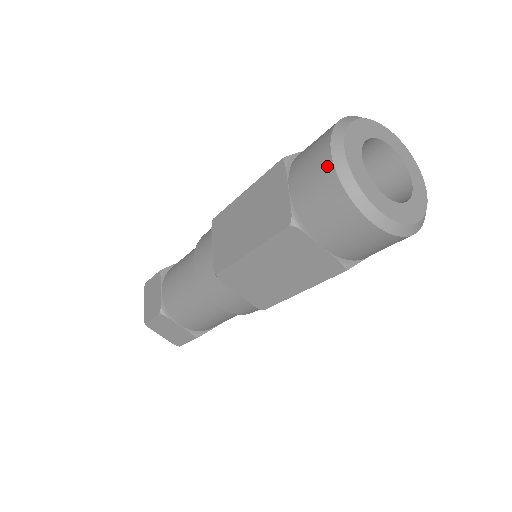
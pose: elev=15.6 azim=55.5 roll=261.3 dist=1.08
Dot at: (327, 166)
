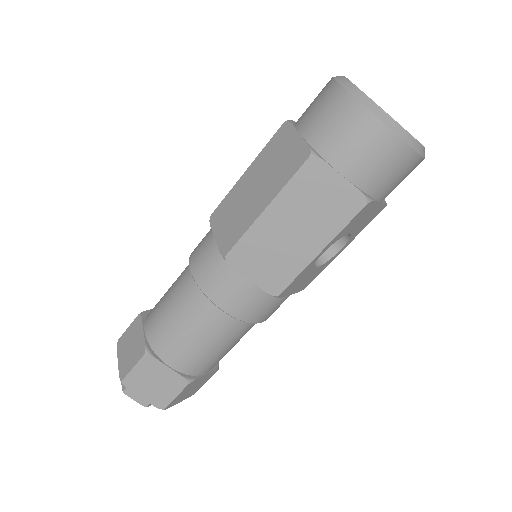
Dot at: (338, 93)
